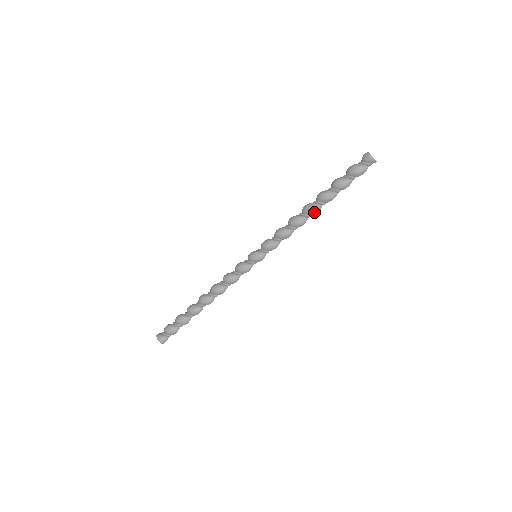
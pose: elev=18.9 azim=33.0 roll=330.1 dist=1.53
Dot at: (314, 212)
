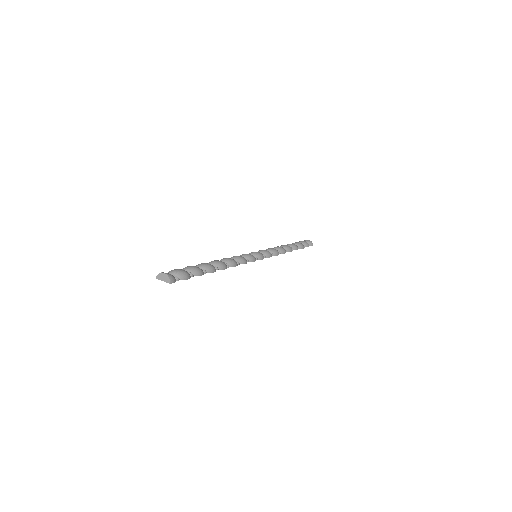
Dot at: (290, 249)
